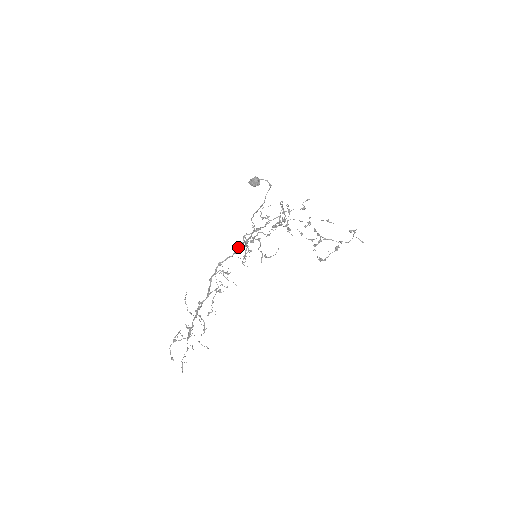
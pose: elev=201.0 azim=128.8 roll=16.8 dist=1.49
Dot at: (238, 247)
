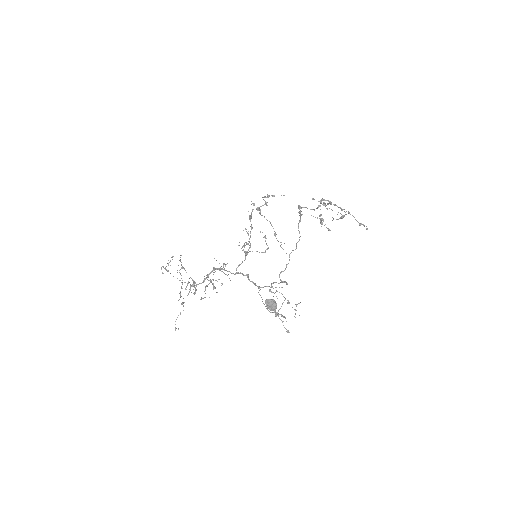
Dot at: (240, 273)
